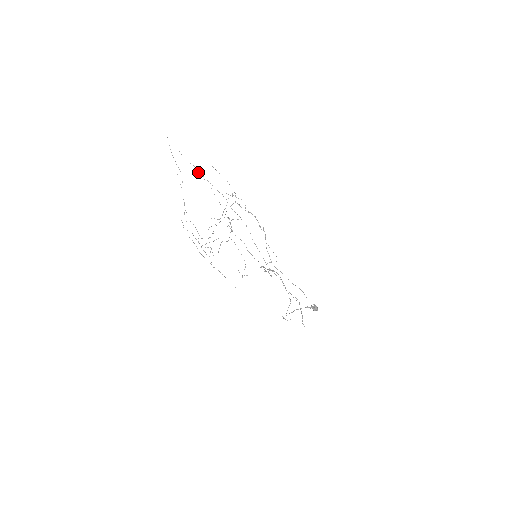
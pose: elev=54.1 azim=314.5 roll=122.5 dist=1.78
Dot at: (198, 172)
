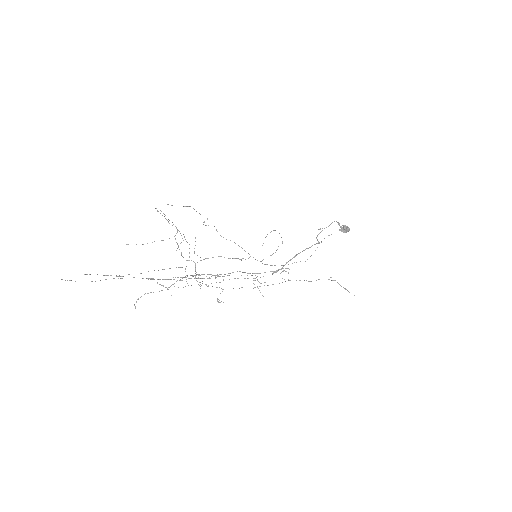
Dot at: (138, 299)
